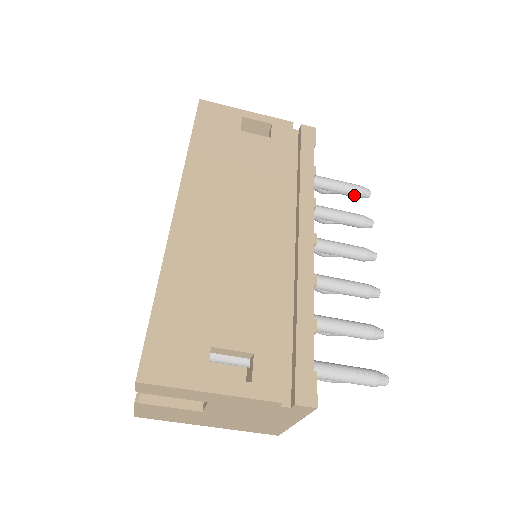
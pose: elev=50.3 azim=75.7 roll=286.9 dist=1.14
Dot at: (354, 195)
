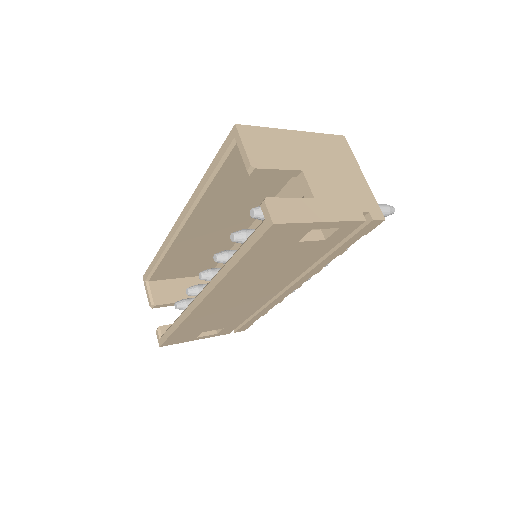
Dot at: occluded
